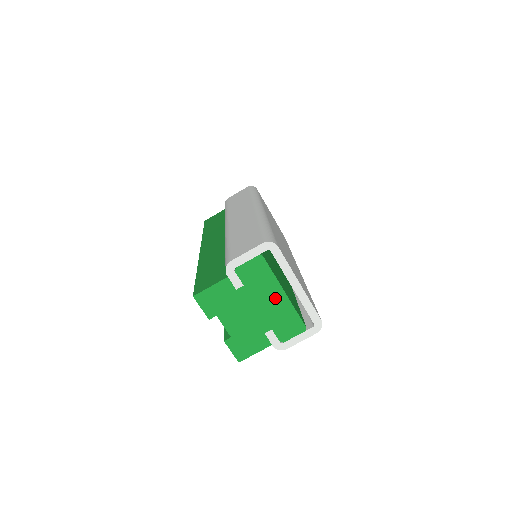
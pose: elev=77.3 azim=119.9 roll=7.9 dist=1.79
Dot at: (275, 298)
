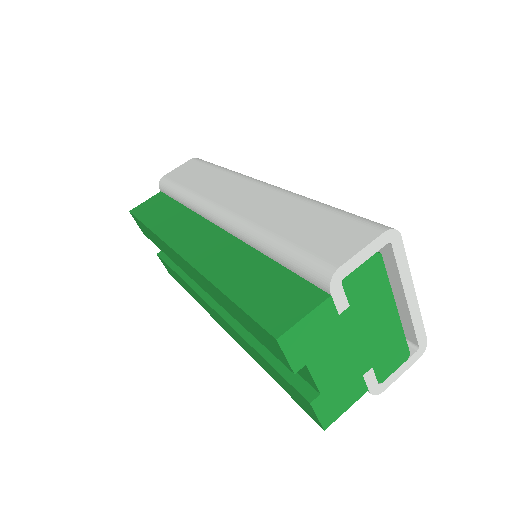
Dot at: (384, 318)
